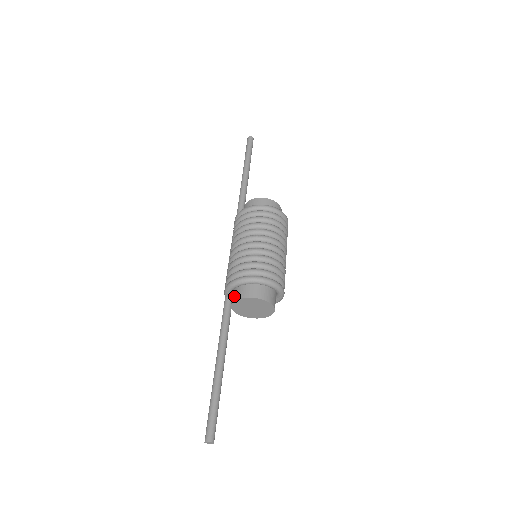
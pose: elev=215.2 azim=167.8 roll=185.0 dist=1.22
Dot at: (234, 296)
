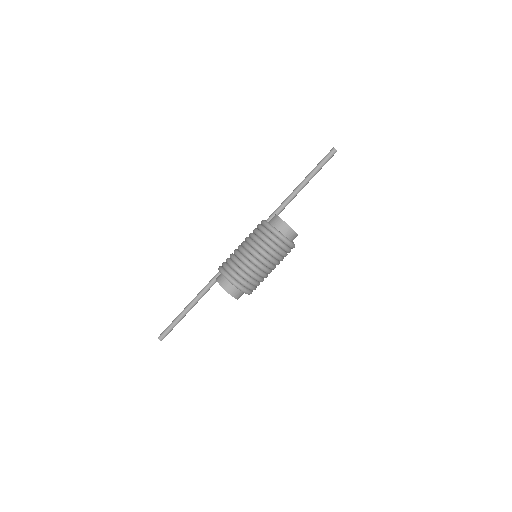
Dot at: (218, 276)
